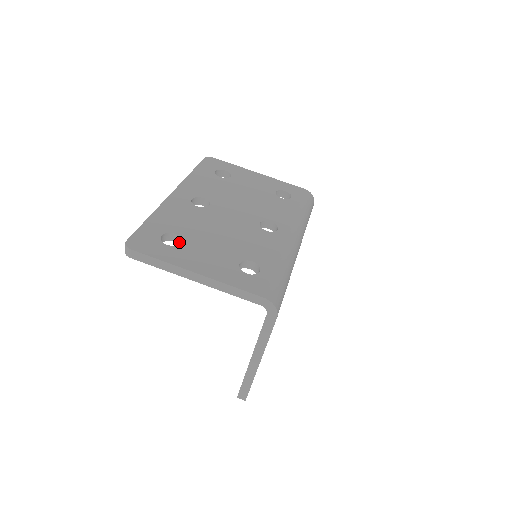
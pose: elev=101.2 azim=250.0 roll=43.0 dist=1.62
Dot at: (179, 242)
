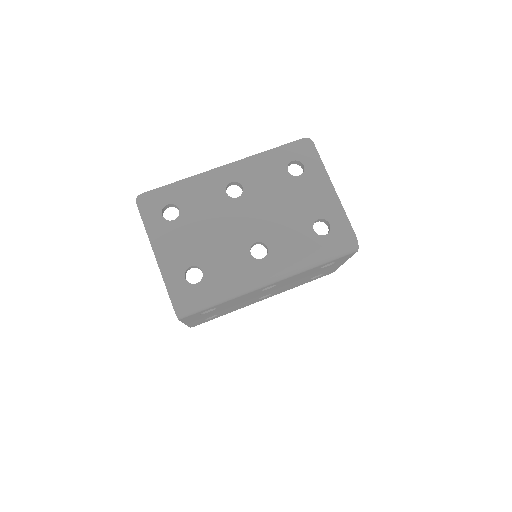
Dot at: occluded
